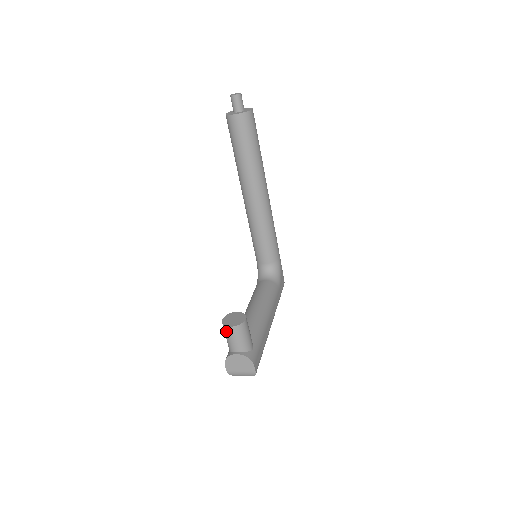
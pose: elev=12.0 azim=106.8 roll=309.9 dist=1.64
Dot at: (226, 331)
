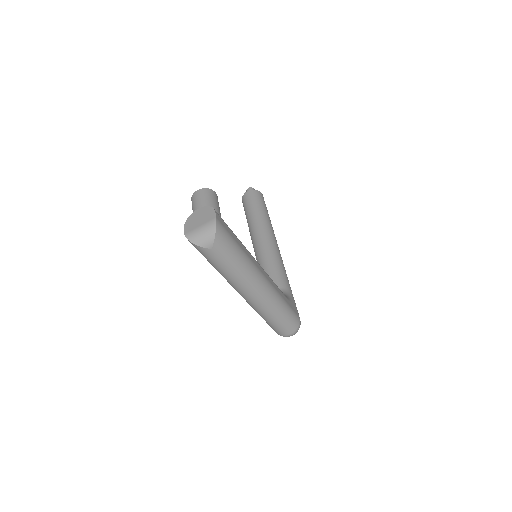
Dot at: (193, 199)
